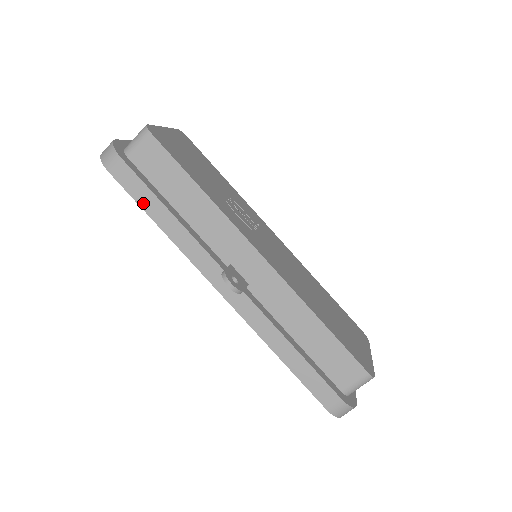
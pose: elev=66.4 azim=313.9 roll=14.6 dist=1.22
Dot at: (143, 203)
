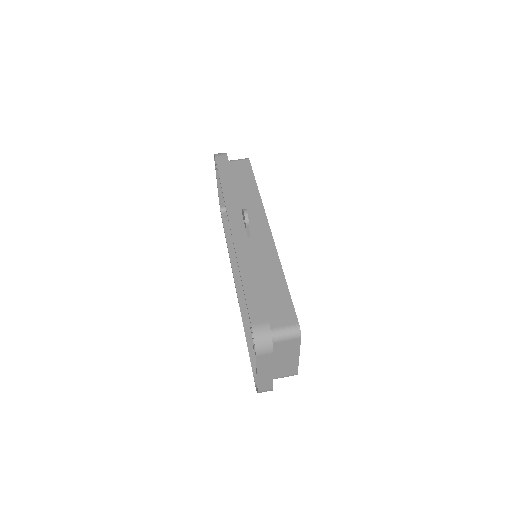
Dot at: (222, 173)
